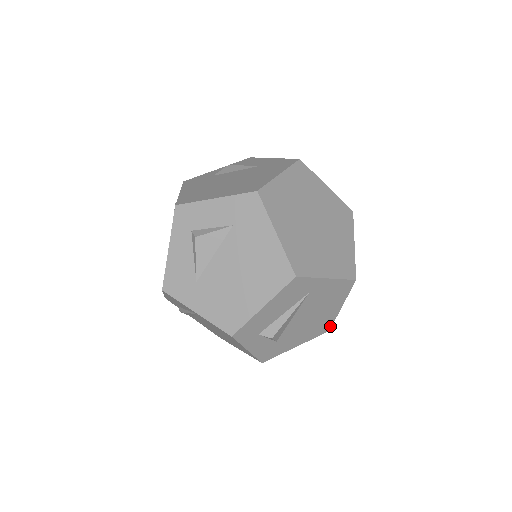
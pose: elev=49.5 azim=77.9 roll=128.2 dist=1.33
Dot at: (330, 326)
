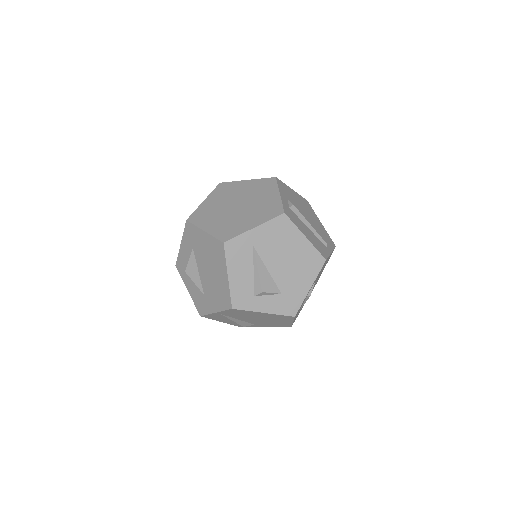
Dot at: (320, 256)
